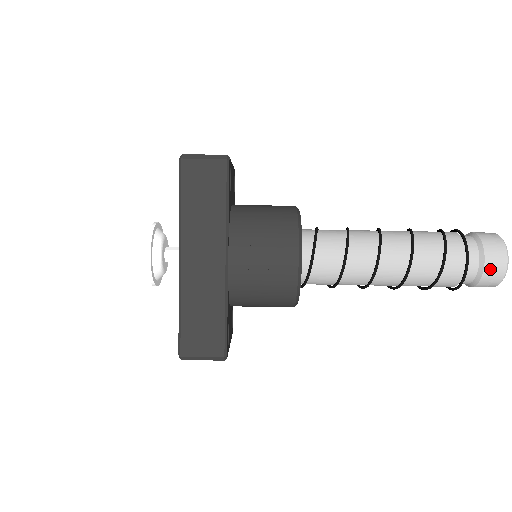
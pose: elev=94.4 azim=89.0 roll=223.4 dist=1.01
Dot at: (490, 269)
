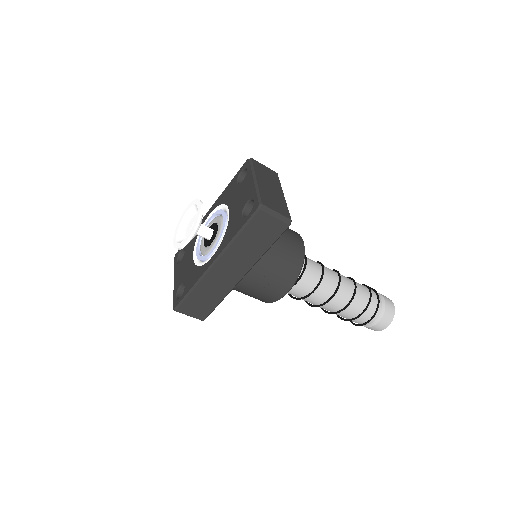
Dot at: (376, 327)
